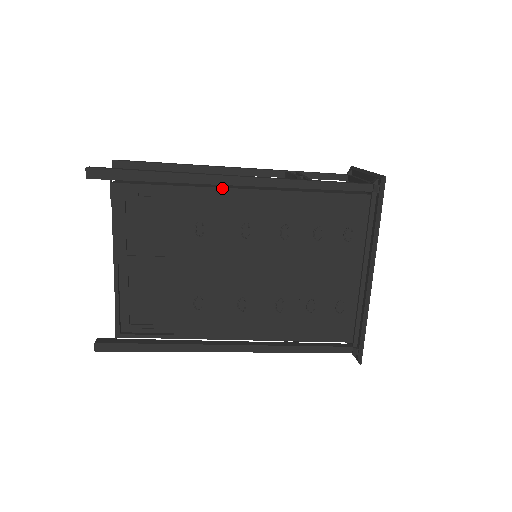
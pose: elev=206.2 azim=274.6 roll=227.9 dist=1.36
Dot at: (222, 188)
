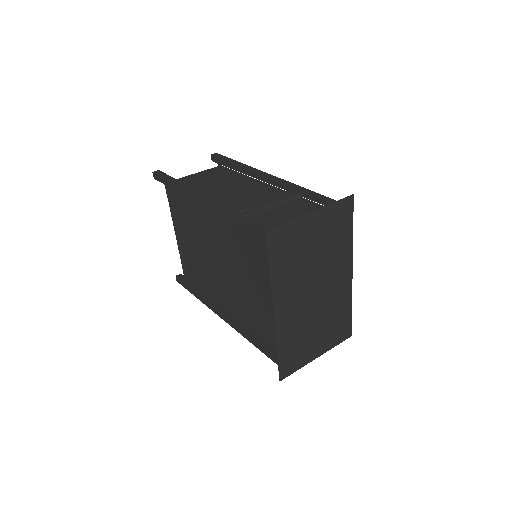
Dot at: occluded
